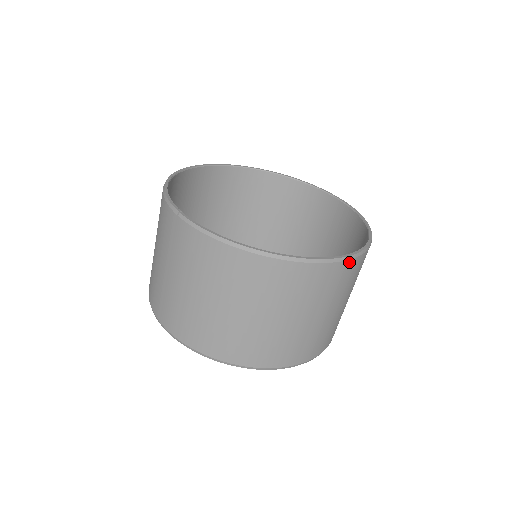
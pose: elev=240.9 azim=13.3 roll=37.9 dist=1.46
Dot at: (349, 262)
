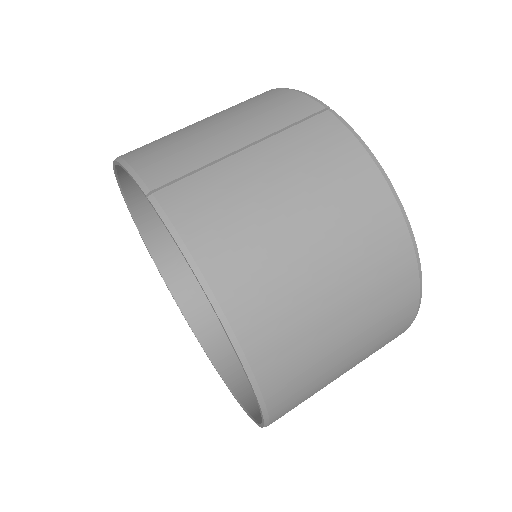
Dot at: (408, 325)
